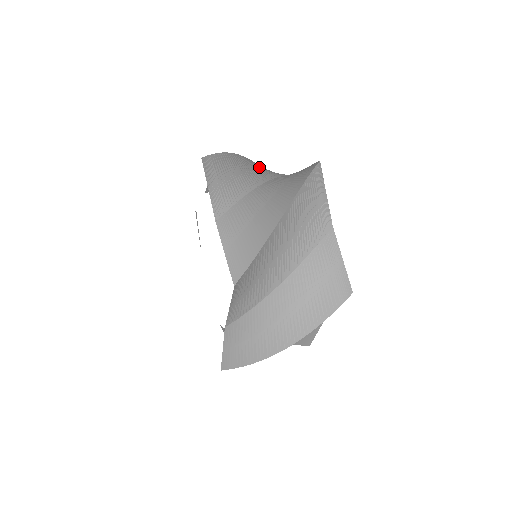
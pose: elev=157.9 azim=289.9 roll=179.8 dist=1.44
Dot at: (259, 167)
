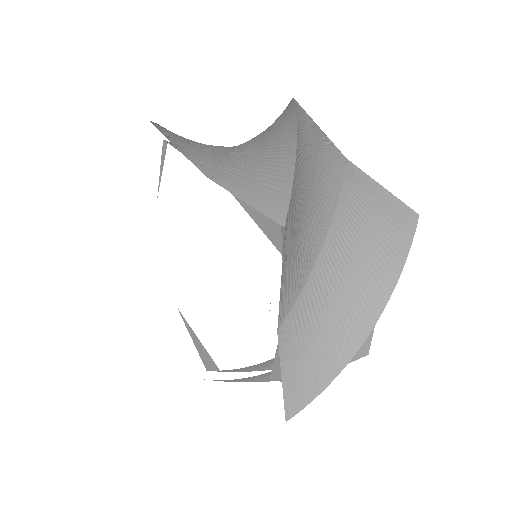
Dot at: (313, 146)
